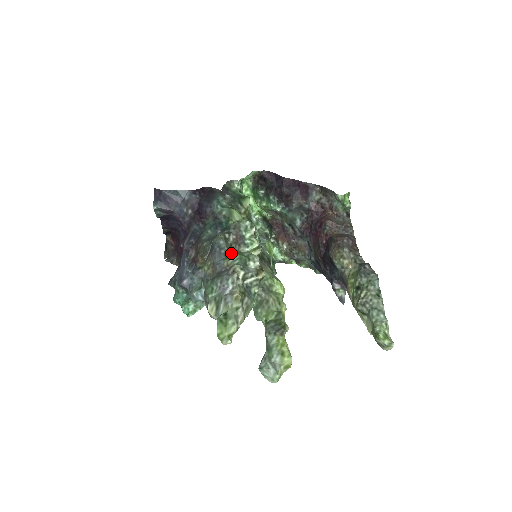
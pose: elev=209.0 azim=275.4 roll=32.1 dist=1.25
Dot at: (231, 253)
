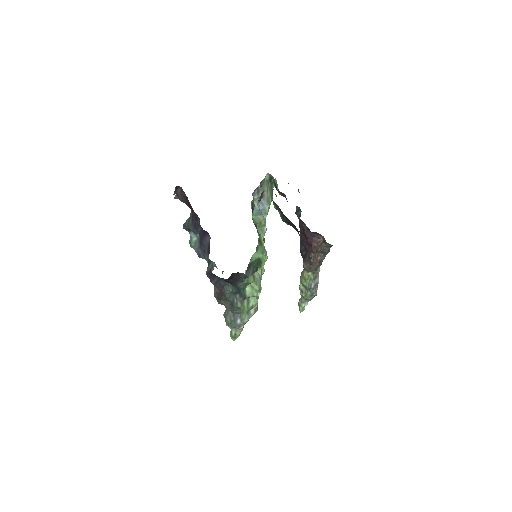
Dot at: (243, 308)
